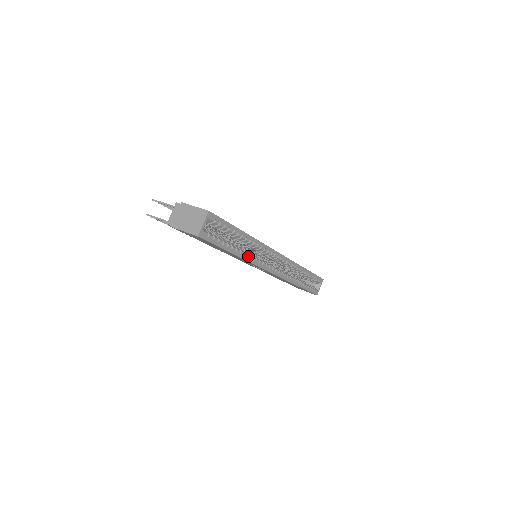
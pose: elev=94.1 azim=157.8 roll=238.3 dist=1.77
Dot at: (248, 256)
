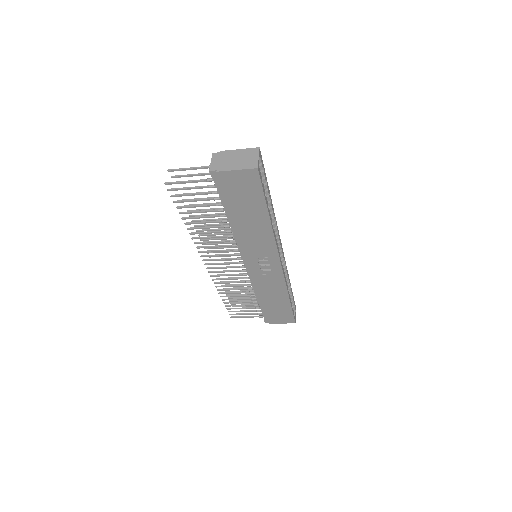
Dot at: occluded
